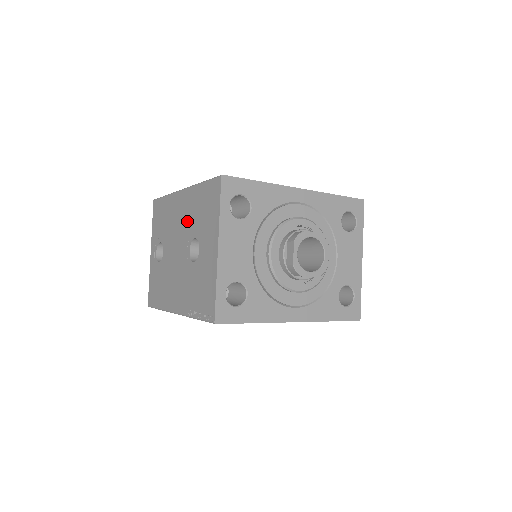
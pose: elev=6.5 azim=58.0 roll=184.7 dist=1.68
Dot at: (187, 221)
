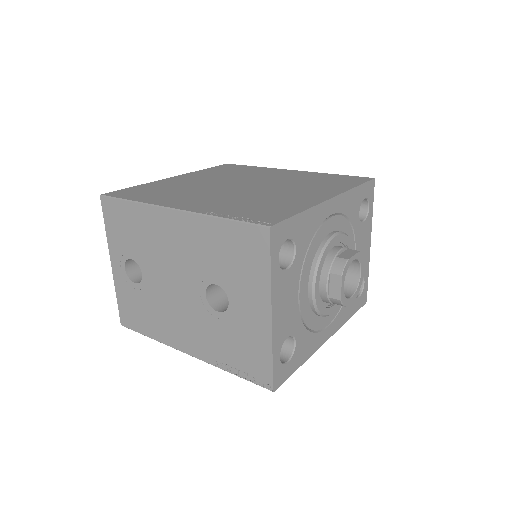
Dot at: (194, 257)
